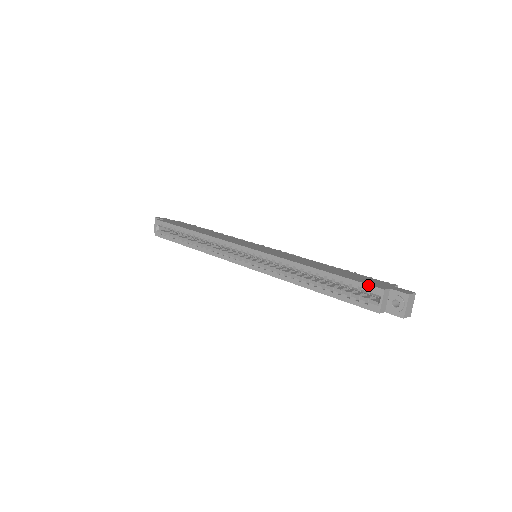
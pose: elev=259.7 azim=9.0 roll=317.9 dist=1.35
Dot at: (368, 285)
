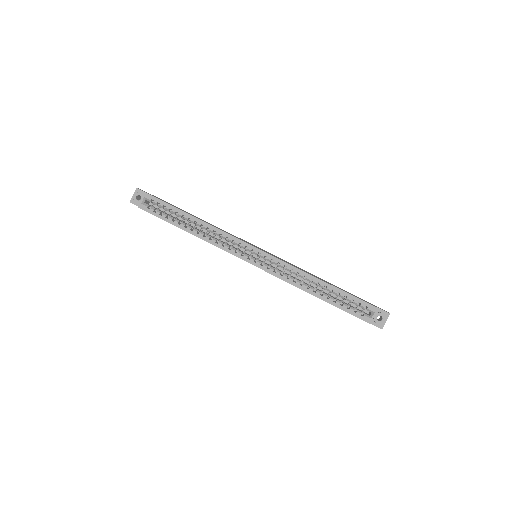
Dot at: (367, 303)
